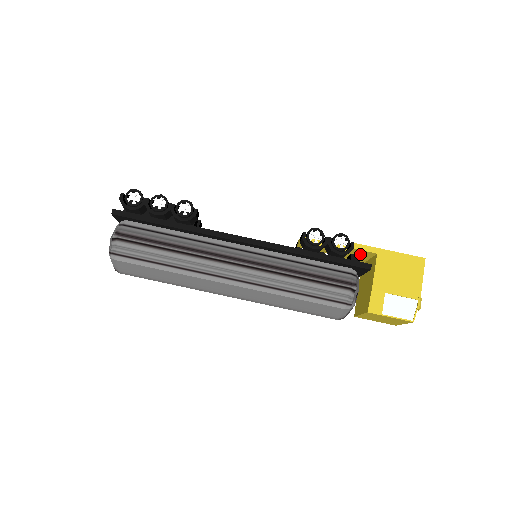
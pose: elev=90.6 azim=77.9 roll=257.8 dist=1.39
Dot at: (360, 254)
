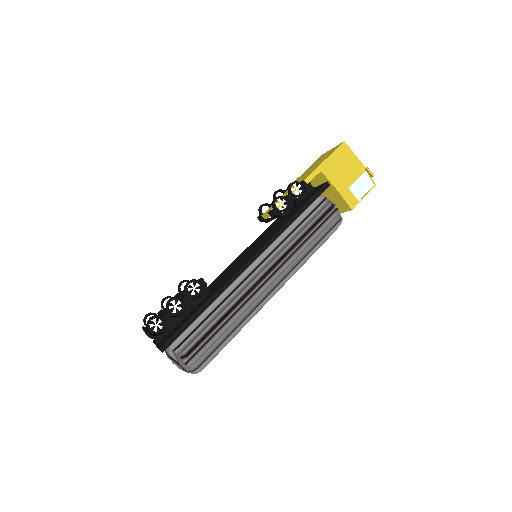
Dot at: occluded
